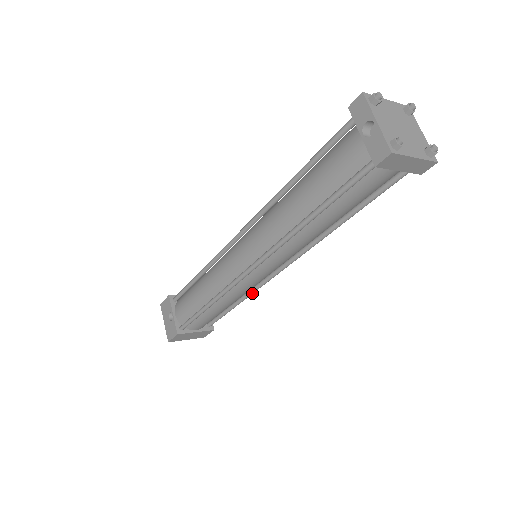
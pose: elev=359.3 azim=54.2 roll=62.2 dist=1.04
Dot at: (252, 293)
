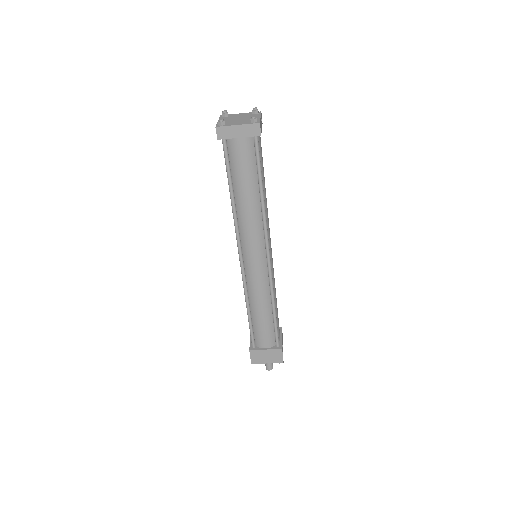
Dot at: (271, 291)
